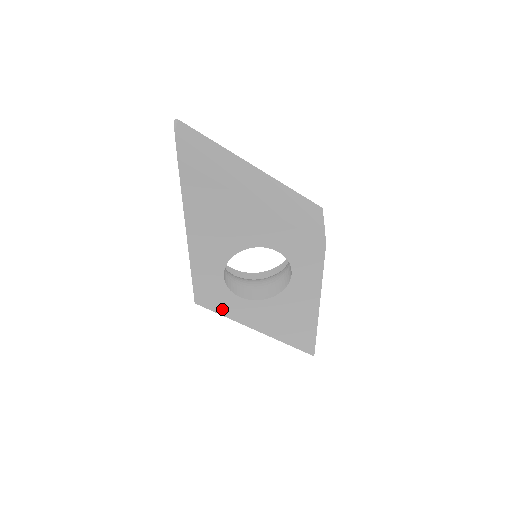
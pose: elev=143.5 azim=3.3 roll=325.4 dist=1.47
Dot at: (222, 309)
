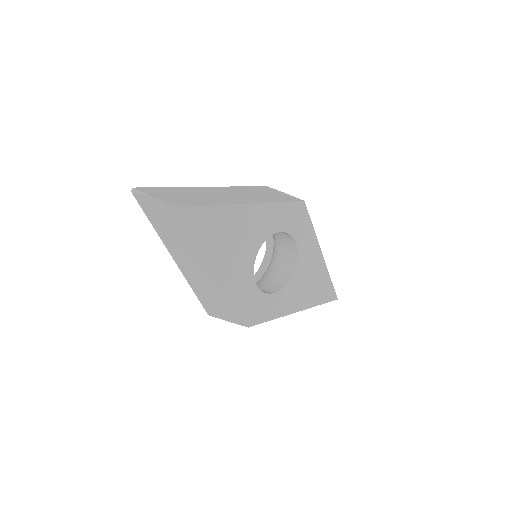
Dot at: (268, 315)
